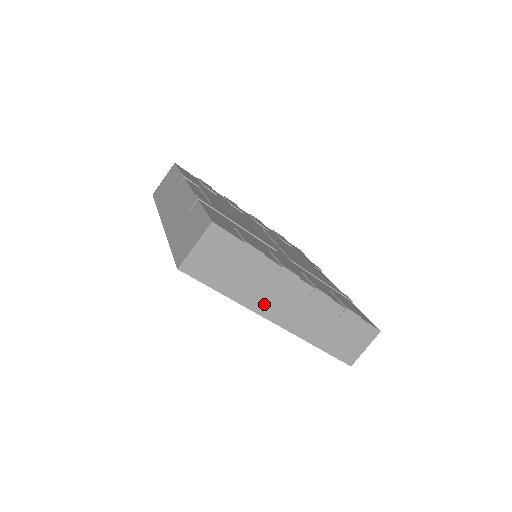
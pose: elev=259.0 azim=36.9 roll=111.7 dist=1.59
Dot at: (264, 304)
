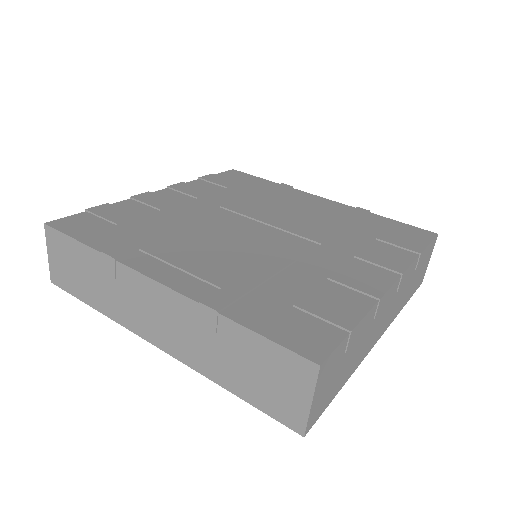
Dot at: (370, 342)
